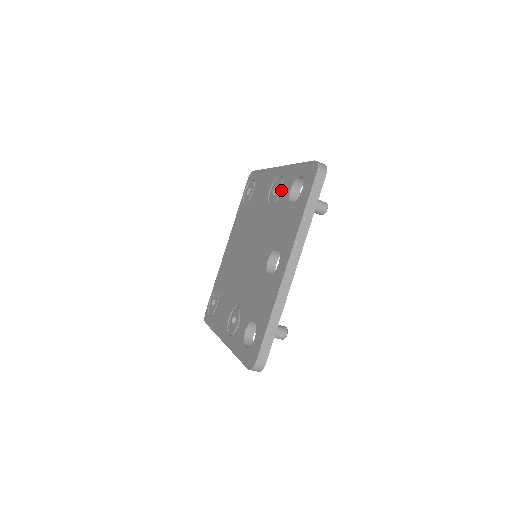
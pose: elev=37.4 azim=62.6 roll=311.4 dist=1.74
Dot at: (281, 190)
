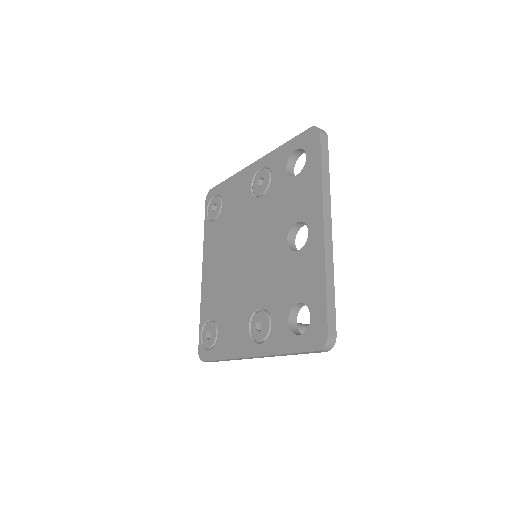
Dot at: (271, 176)
